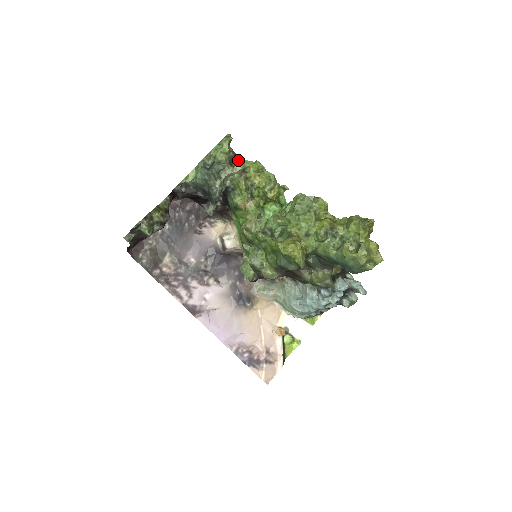
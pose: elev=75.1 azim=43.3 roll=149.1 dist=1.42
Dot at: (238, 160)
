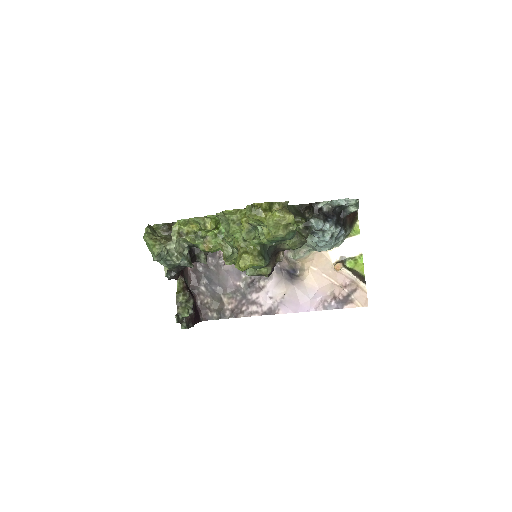
Dot at: occluded
